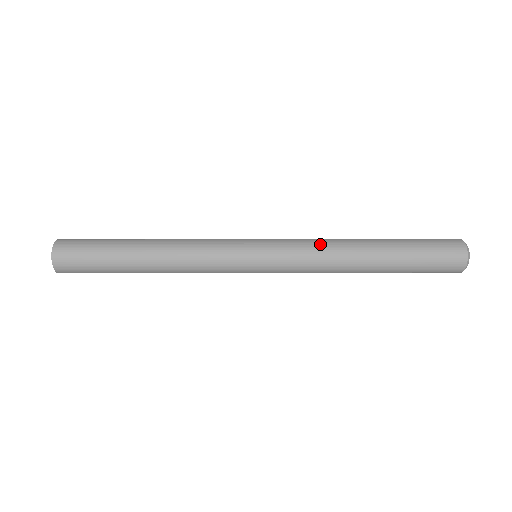
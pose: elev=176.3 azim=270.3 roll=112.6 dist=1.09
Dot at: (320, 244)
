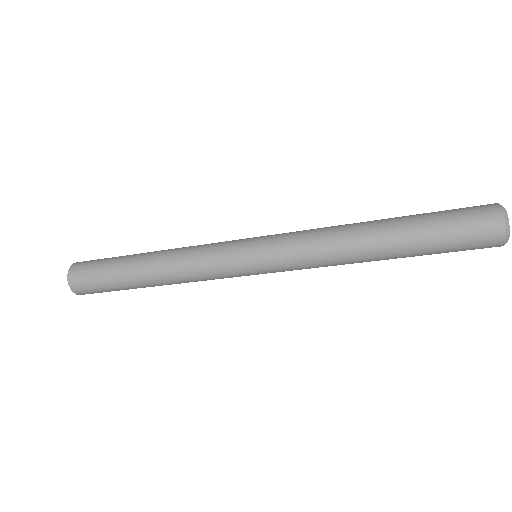
Dot at: (319, 243)
